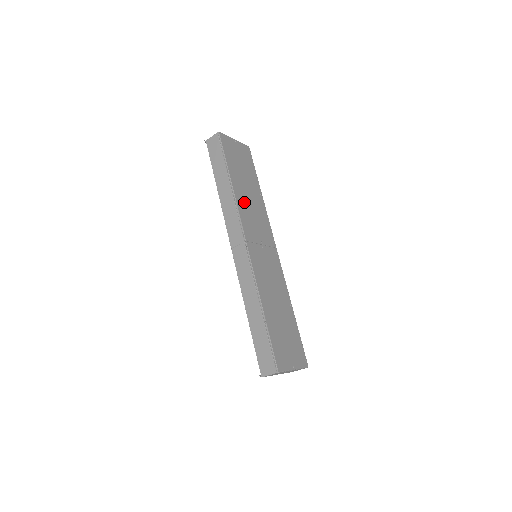
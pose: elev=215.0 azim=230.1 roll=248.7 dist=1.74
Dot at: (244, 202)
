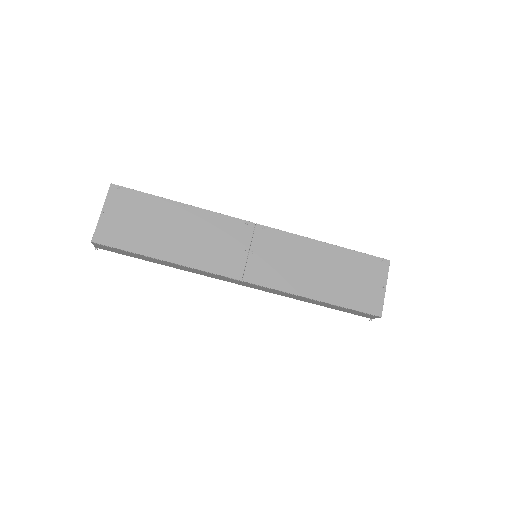
Dot at: (193, 252)
